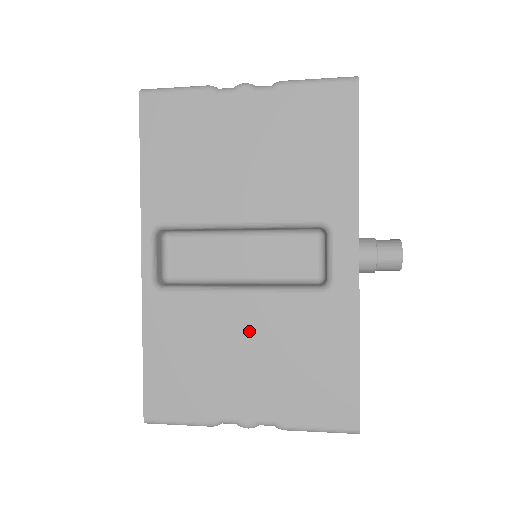
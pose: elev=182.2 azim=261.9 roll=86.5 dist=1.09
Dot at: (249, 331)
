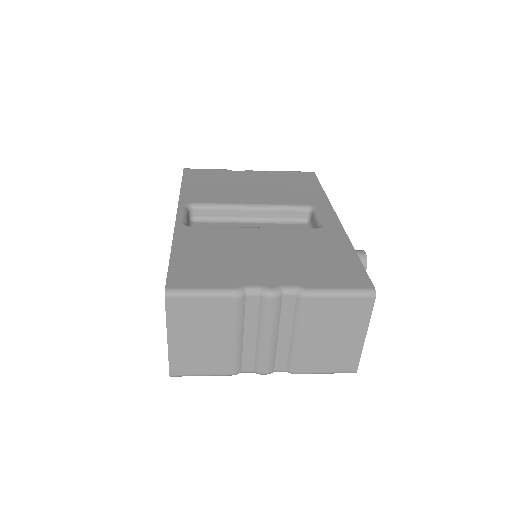
Dot at: (265, 243)
